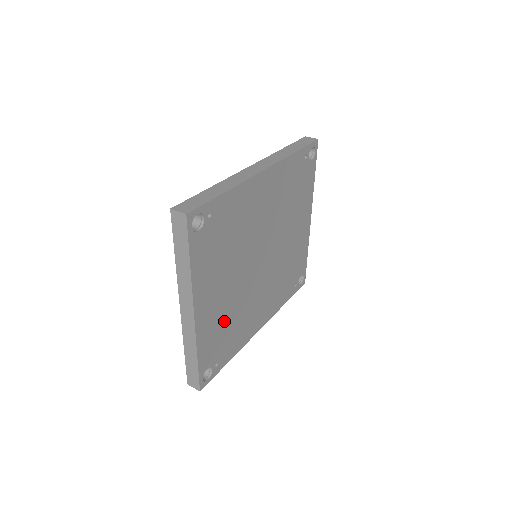
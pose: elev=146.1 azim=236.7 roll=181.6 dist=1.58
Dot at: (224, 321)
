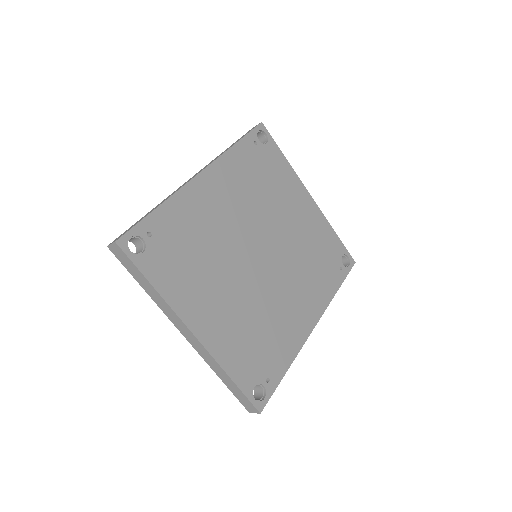
Dot at: (246, 331)
